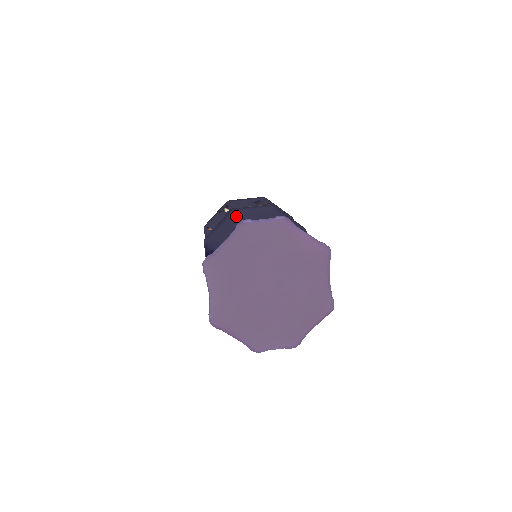
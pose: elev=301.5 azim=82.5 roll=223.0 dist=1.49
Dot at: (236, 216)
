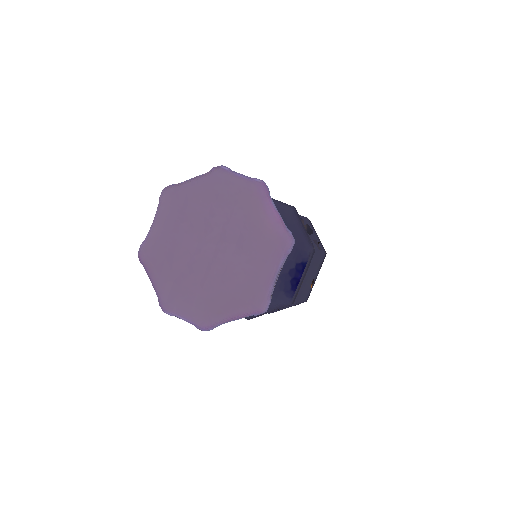
Dot at: occluded
